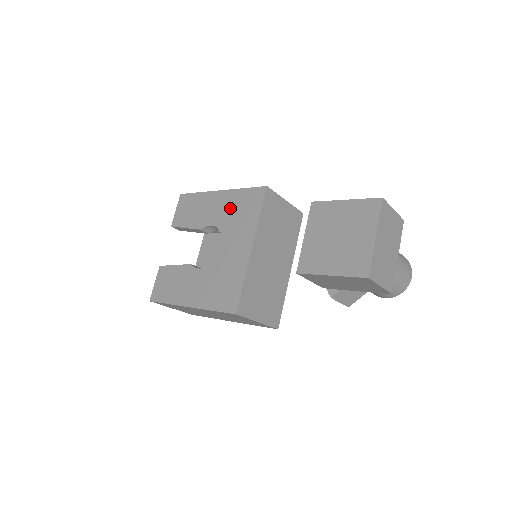
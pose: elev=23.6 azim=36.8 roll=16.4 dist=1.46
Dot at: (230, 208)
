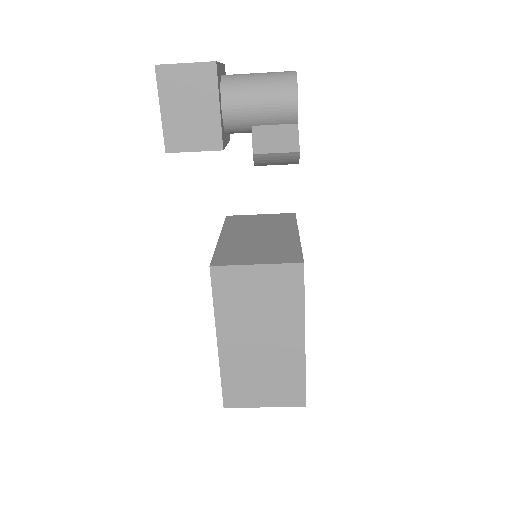
Dot at: occluded
